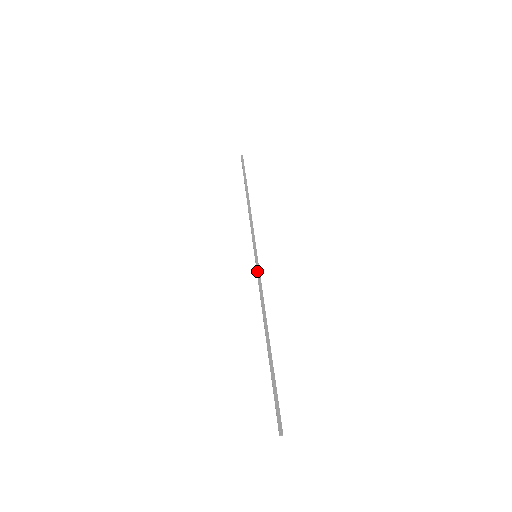
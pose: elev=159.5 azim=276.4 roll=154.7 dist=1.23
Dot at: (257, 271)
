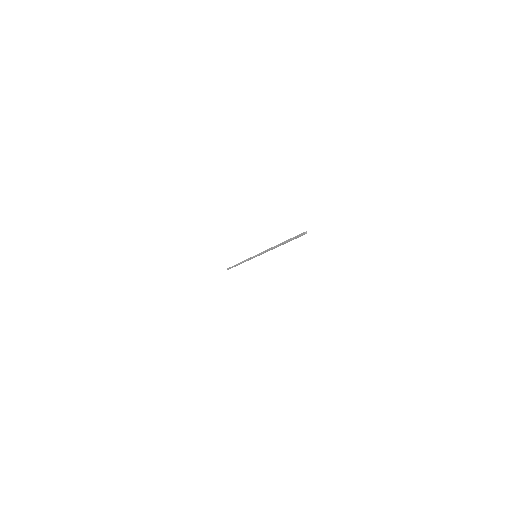
Dot at: (259, 253)
